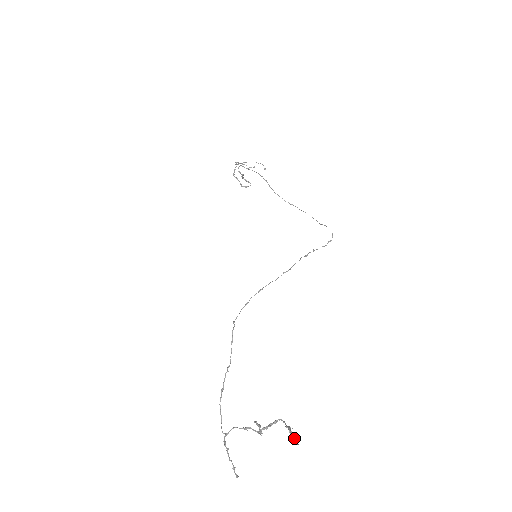
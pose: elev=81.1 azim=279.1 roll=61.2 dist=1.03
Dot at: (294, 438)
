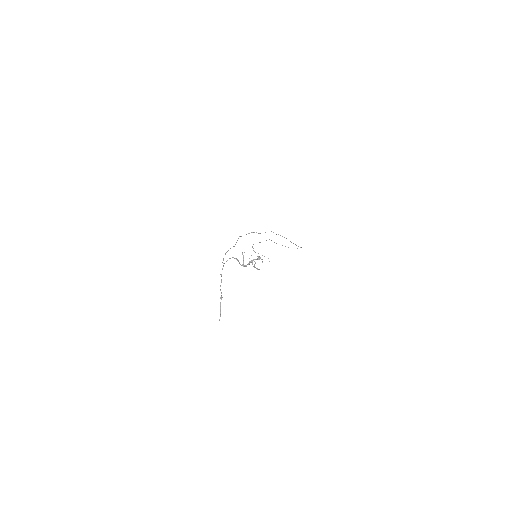
Dot at: occluded
